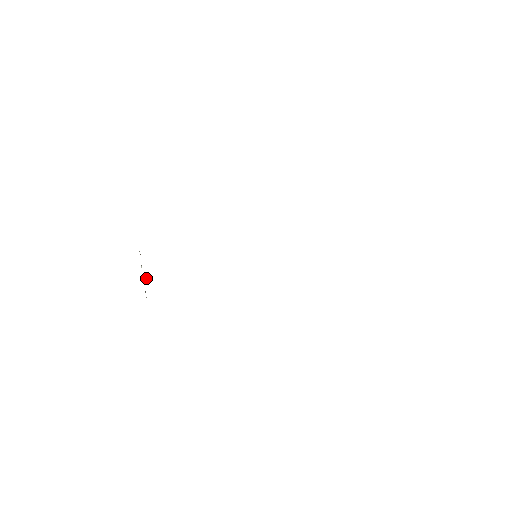
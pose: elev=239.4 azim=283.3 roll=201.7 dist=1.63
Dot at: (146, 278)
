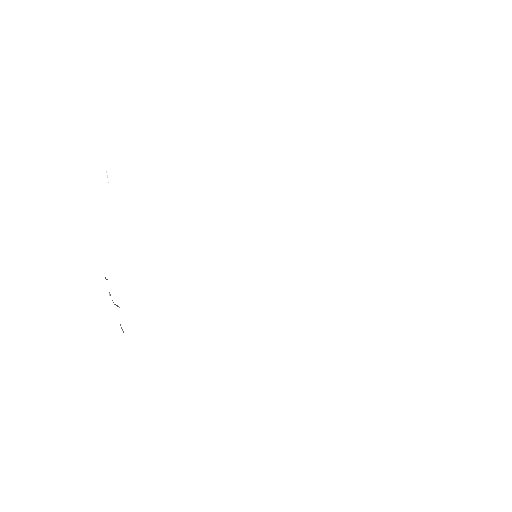
Dot at: occluded
